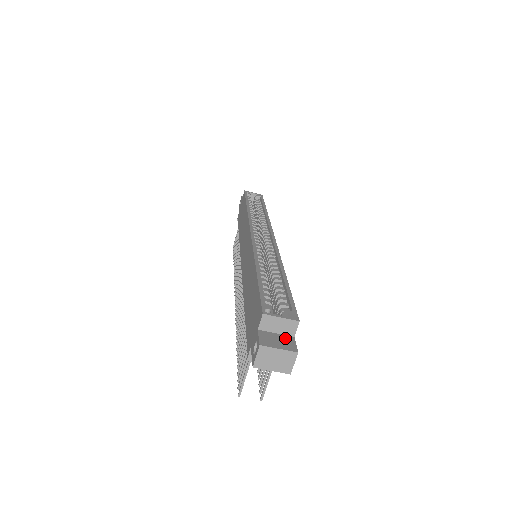
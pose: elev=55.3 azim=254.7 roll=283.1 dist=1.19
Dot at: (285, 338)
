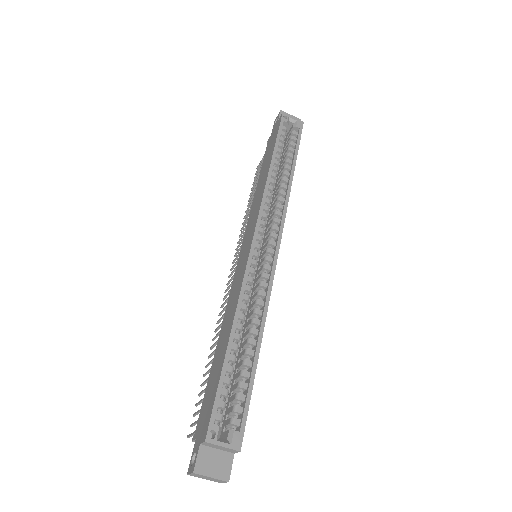
Dot at: (224, 457)
